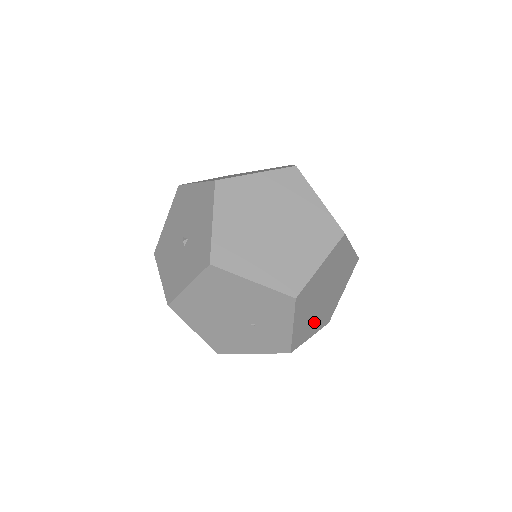
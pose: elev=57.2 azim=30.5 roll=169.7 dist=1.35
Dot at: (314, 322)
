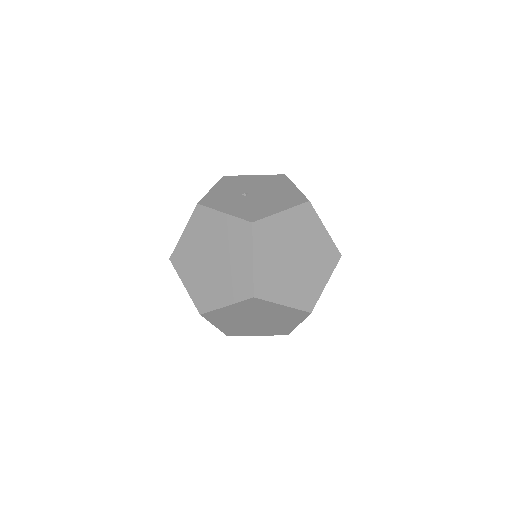
Dot at: (313, 277)
